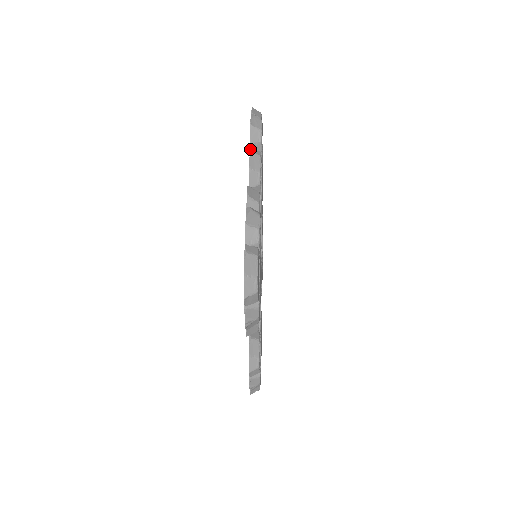
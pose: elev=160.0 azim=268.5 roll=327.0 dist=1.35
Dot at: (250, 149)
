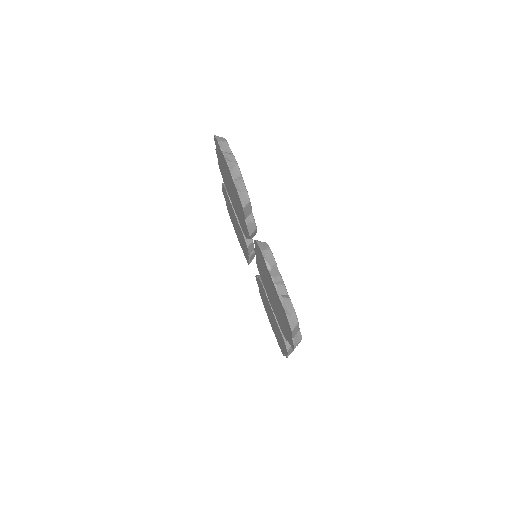
Dot at: (288, 340)
